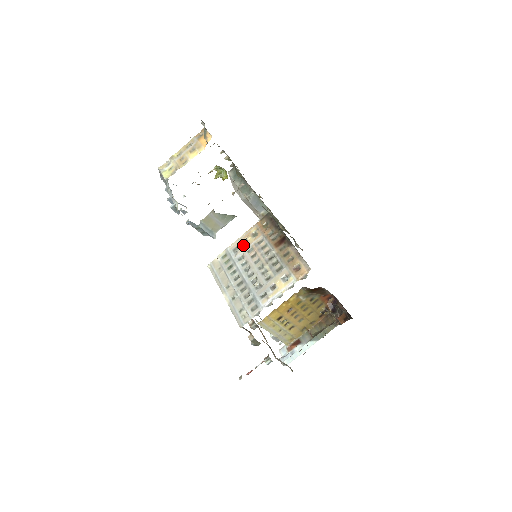
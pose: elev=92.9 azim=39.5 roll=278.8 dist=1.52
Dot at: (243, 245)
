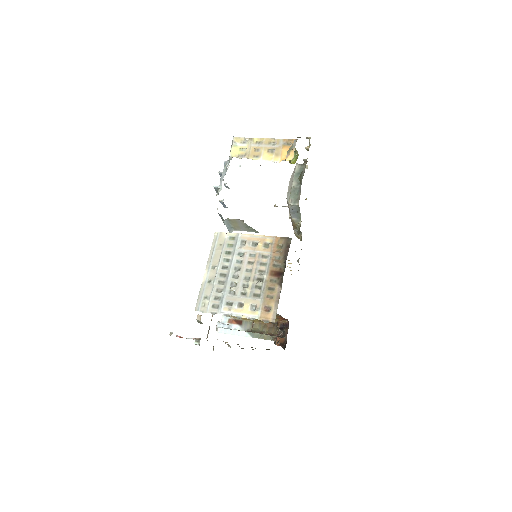
Dot at: (251, 245)
